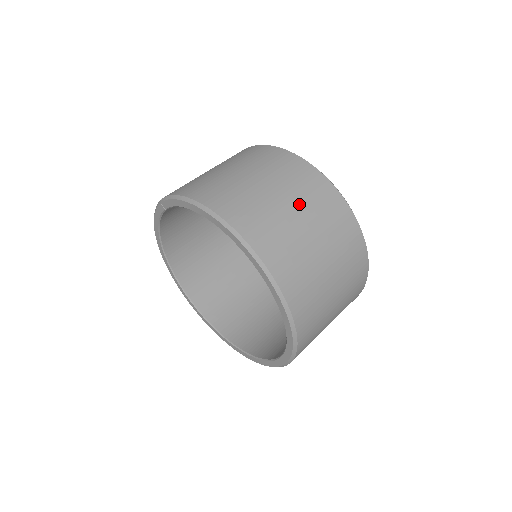
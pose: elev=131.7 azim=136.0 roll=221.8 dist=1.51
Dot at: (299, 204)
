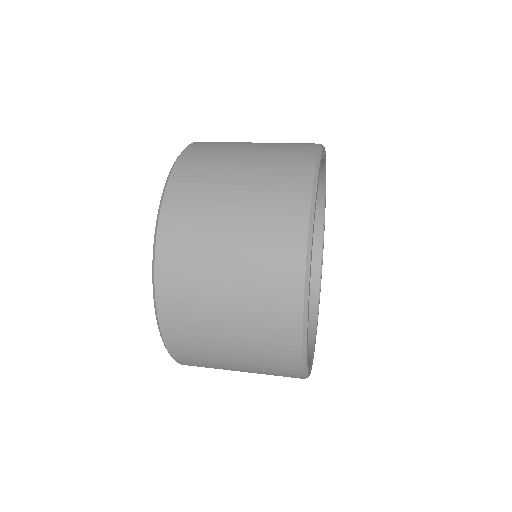
Dot at: (245, 229)
